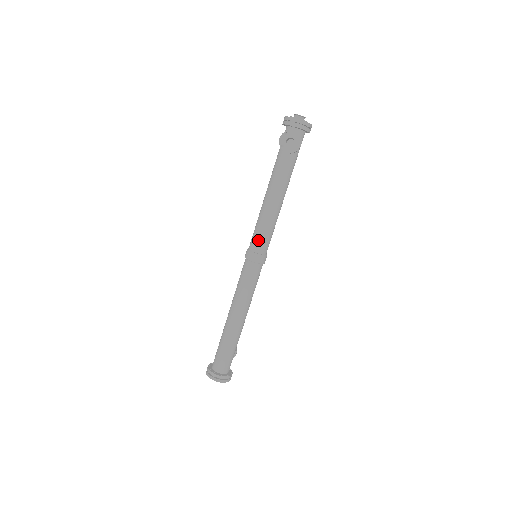
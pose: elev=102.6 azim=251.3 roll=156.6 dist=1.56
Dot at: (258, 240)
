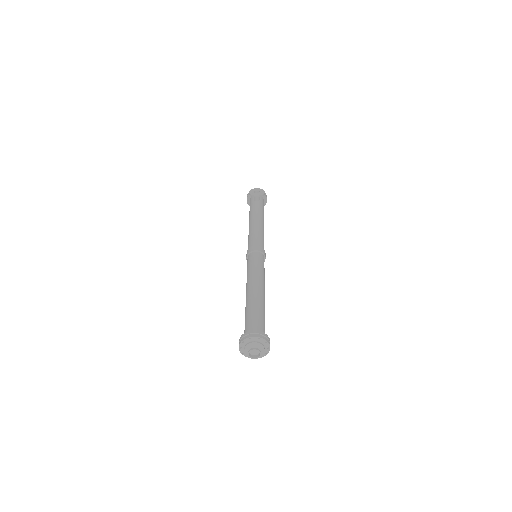
Dot at: (254, 240)
